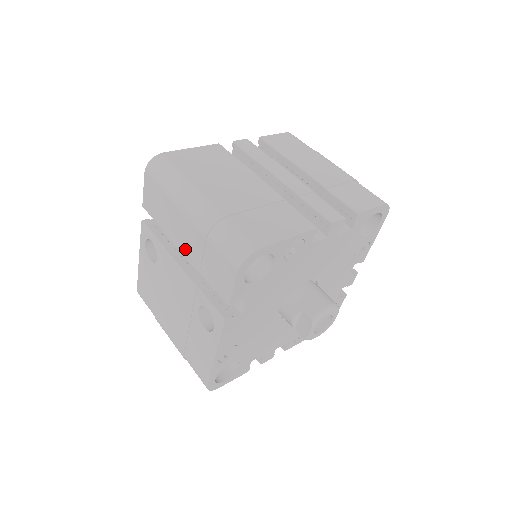
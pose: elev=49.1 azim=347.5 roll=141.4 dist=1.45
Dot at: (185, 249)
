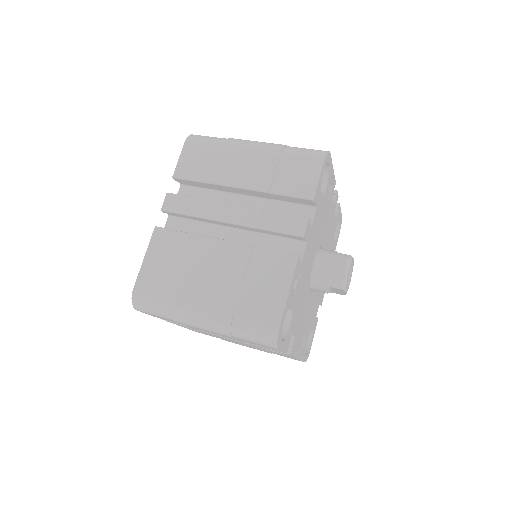
Dot at: occluded
